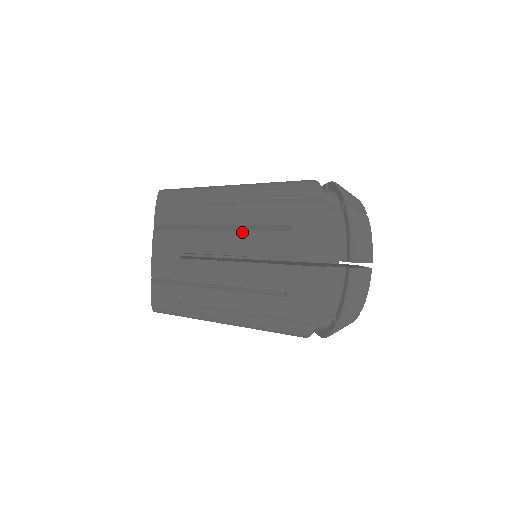
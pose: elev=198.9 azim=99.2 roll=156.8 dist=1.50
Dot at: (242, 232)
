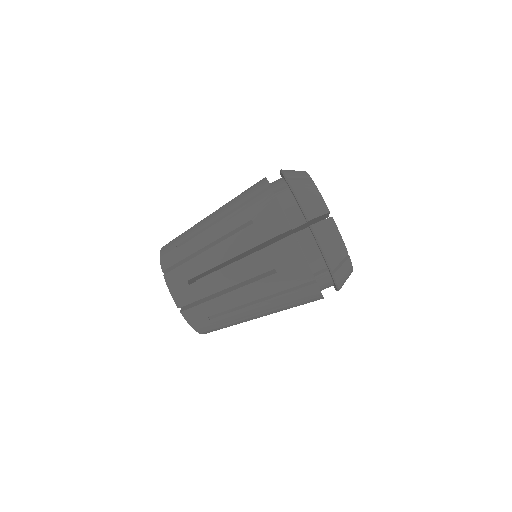
Dot at: (220, 244)
